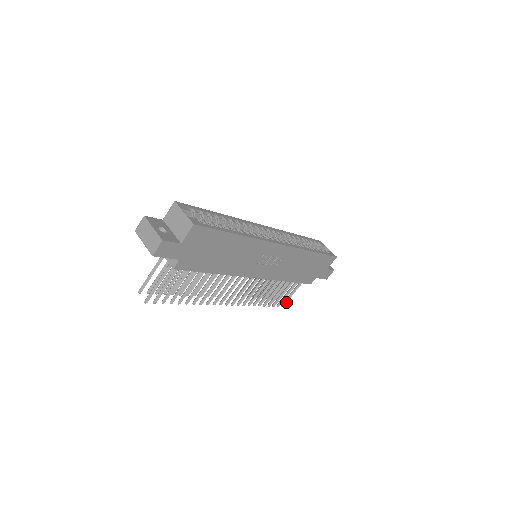
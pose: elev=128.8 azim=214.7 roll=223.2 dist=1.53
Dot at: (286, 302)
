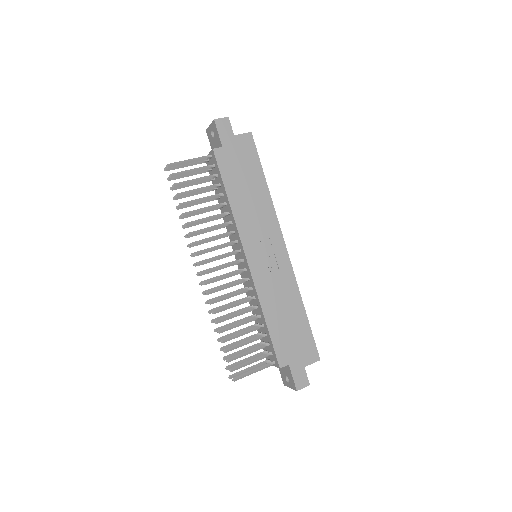
Dot at: (241, 376)
